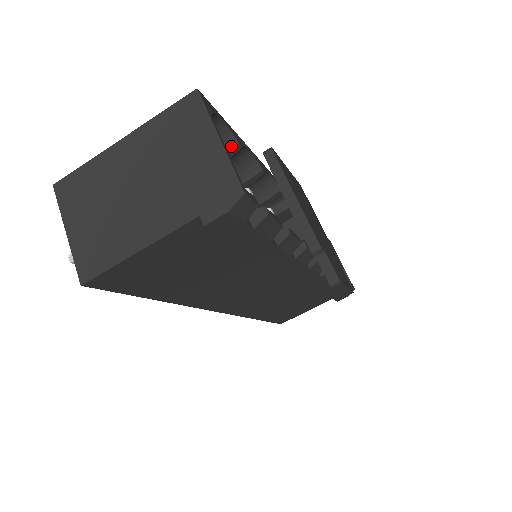
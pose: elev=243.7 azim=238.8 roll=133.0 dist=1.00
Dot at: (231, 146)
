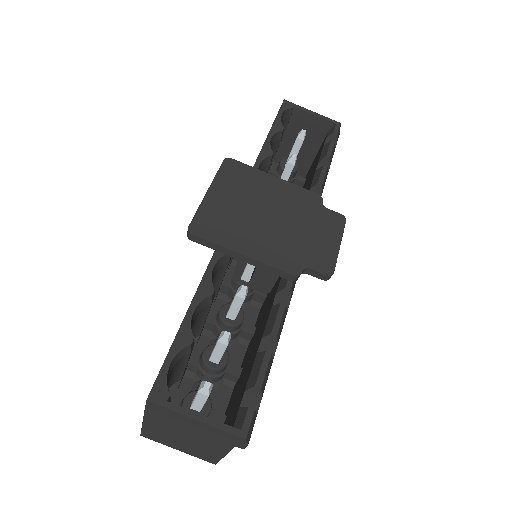
Dot at: (189, 349)
